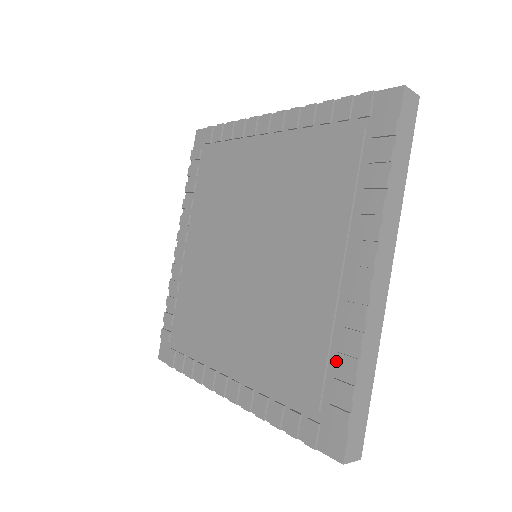
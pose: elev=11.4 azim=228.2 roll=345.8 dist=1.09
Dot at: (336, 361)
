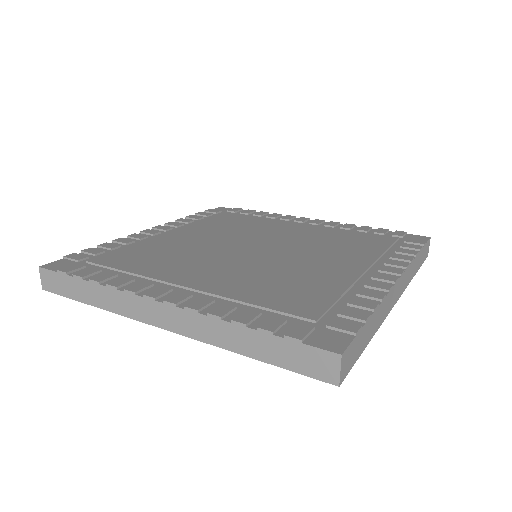
Dot at: (351, 300)
